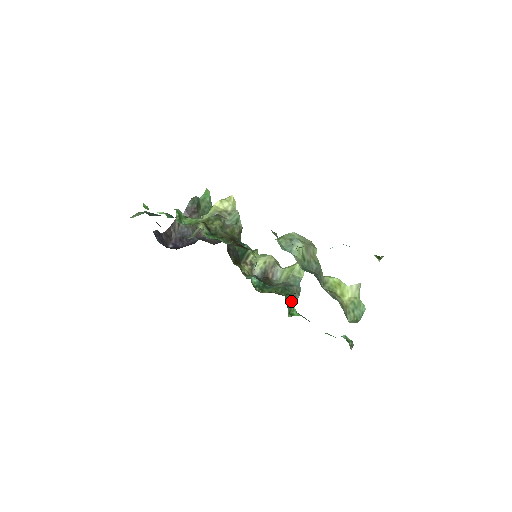
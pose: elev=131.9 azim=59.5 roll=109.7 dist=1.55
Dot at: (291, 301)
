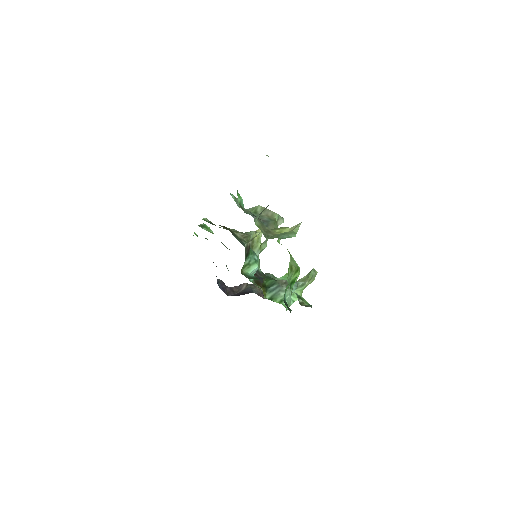
Dot at: (274, 288)
